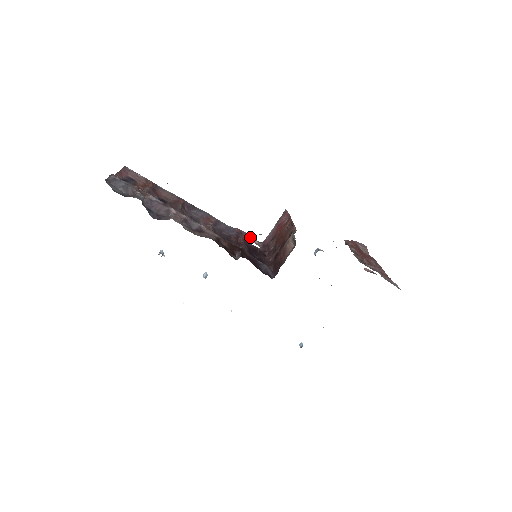
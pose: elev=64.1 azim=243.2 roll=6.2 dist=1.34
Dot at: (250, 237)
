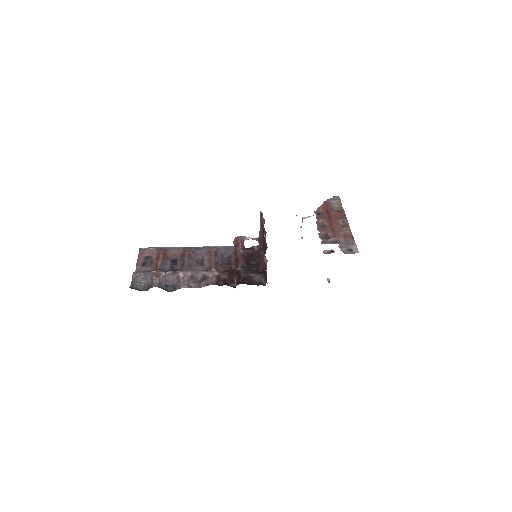
Dot at: (248, 238)
